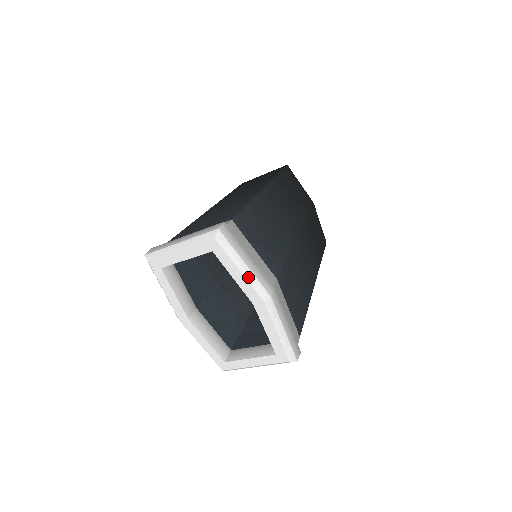
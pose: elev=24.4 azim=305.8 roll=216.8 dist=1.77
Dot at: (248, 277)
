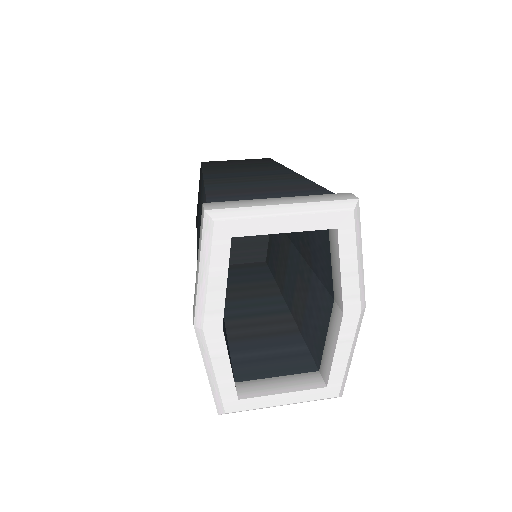
Dot at: (360, 275)
